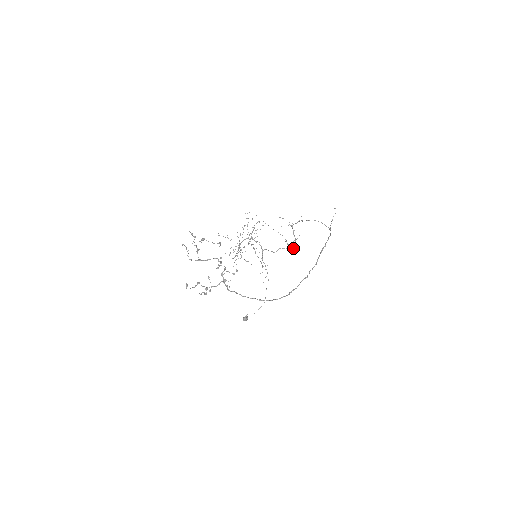
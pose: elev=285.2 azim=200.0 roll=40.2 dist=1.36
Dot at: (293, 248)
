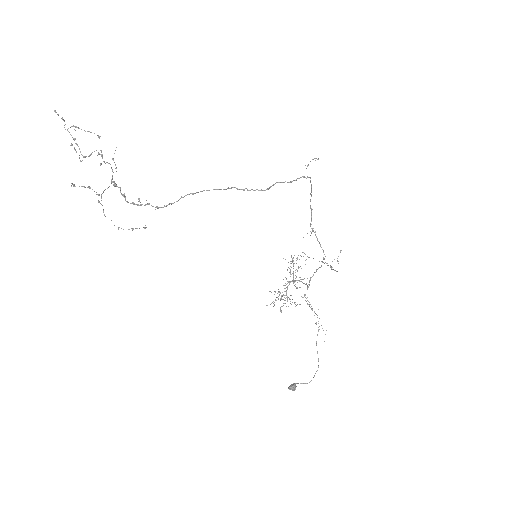
Dot at: occluded
